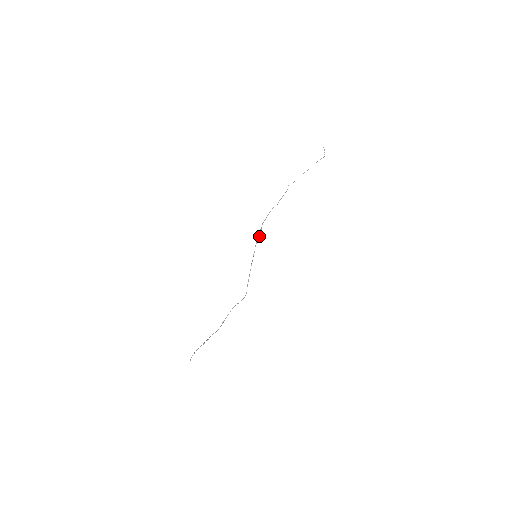
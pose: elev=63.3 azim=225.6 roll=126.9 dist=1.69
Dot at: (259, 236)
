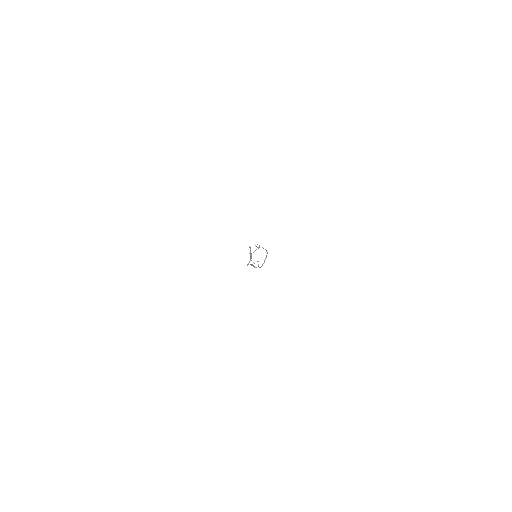
Dot at: (258, 247)
